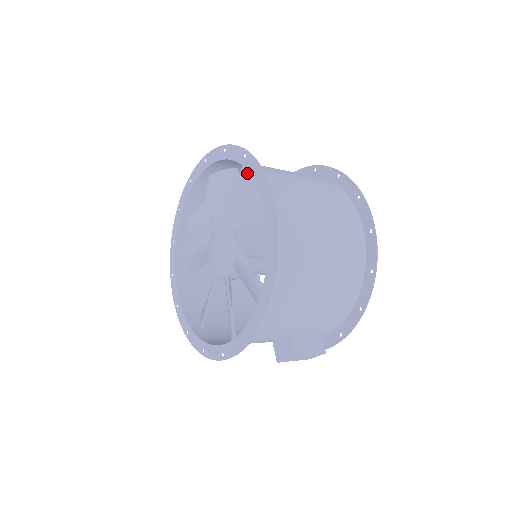
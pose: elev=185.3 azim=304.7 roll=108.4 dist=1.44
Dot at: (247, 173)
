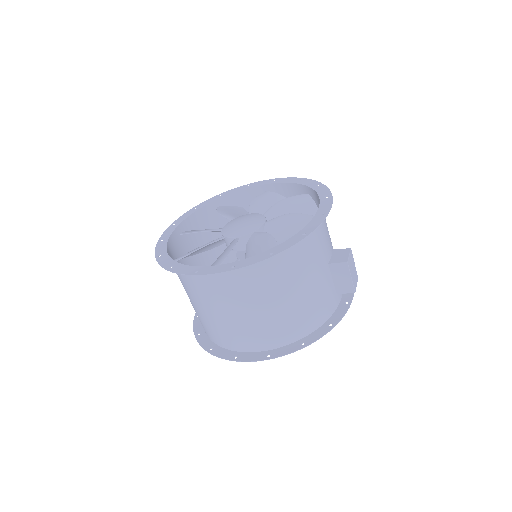
Dot at: (223, 206)
